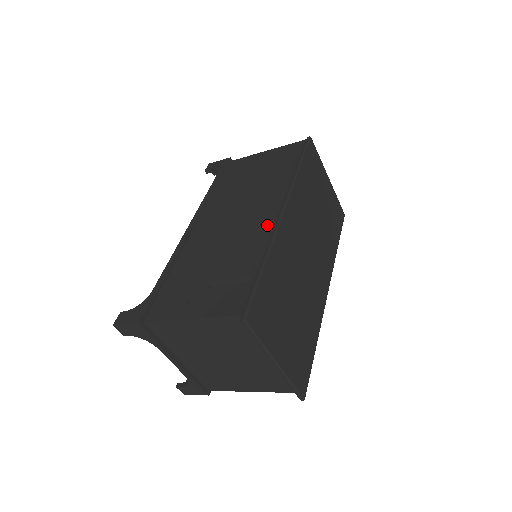
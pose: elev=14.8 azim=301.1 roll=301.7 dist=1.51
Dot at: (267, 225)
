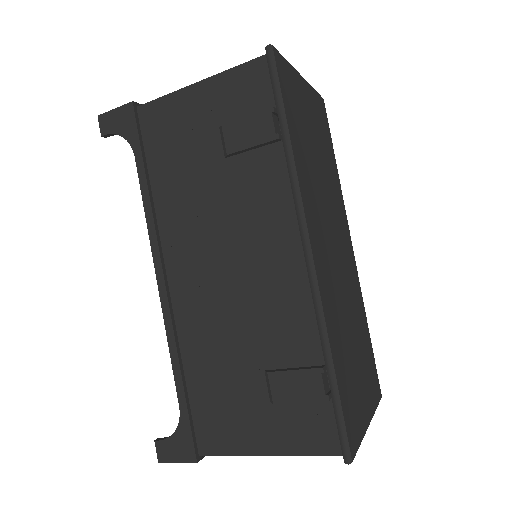
Dot at: (297, 286)
